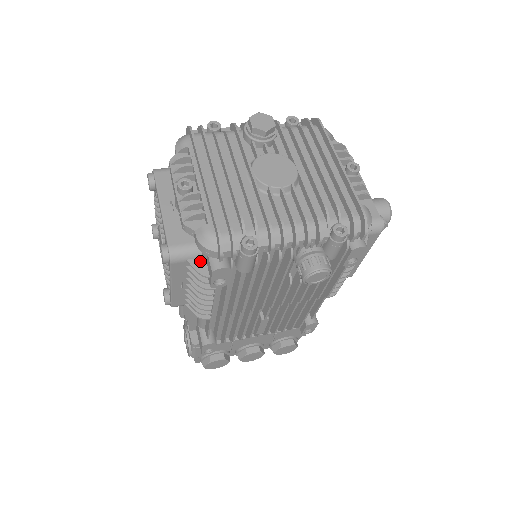
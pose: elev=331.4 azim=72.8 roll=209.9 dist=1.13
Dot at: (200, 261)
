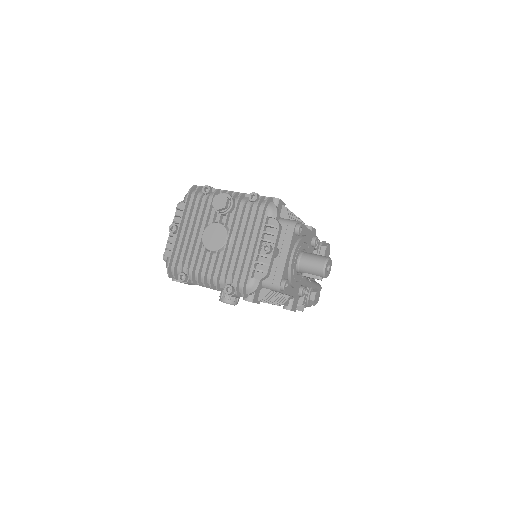
Dot at: occluded
